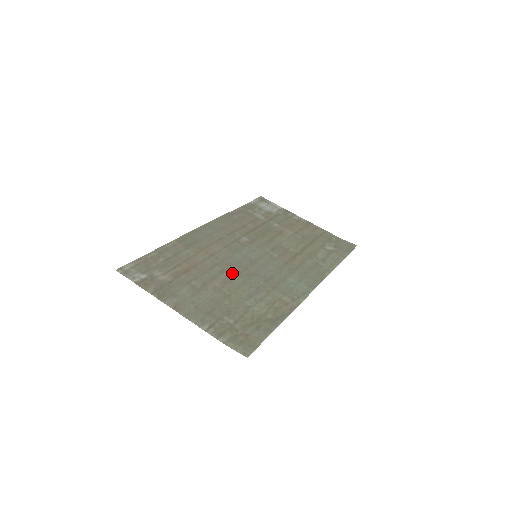
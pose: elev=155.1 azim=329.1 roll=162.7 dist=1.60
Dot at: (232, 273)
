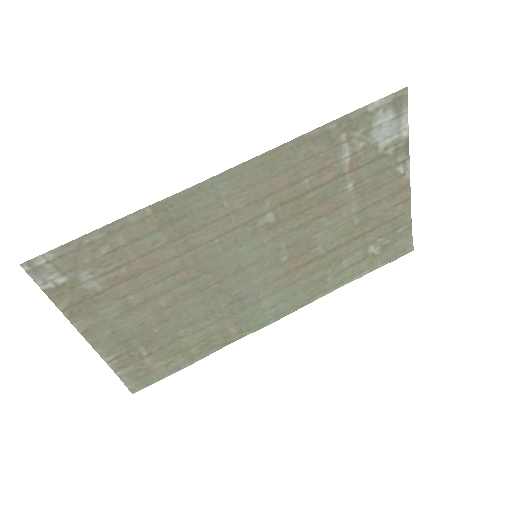
Dot at: (196, 287)
